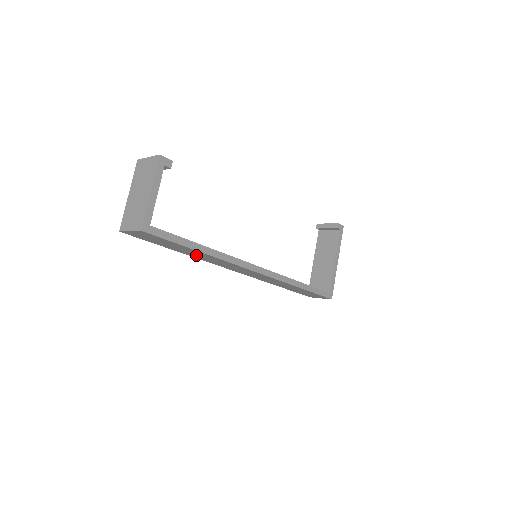
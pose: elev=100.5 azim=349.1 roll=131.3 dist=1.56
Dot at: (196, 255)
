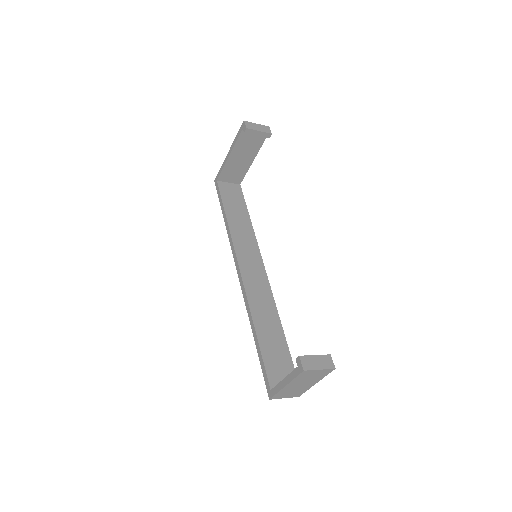
Dot at: occluded
